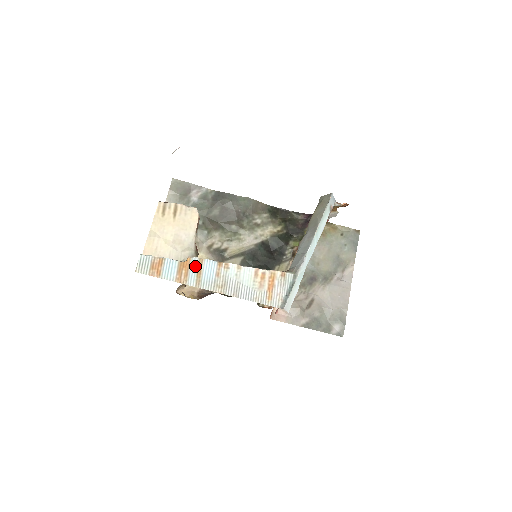
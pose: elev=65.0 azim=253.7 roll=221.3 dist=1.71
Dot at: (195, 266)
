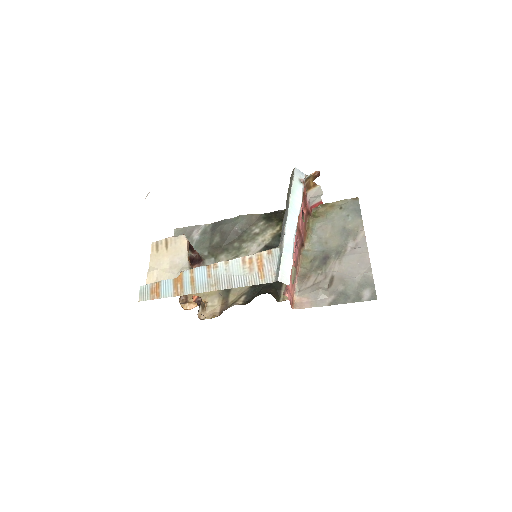
Dot at: (187, 277)
